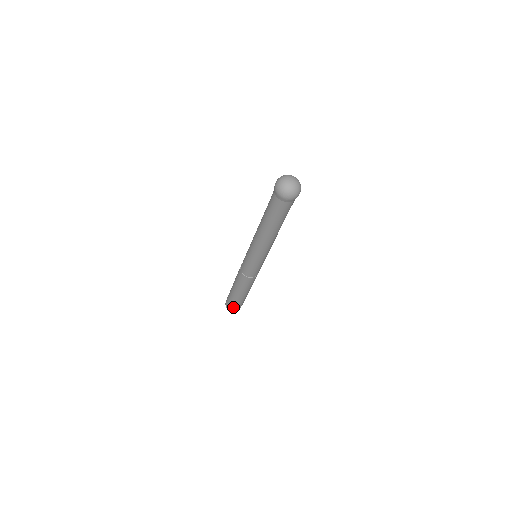
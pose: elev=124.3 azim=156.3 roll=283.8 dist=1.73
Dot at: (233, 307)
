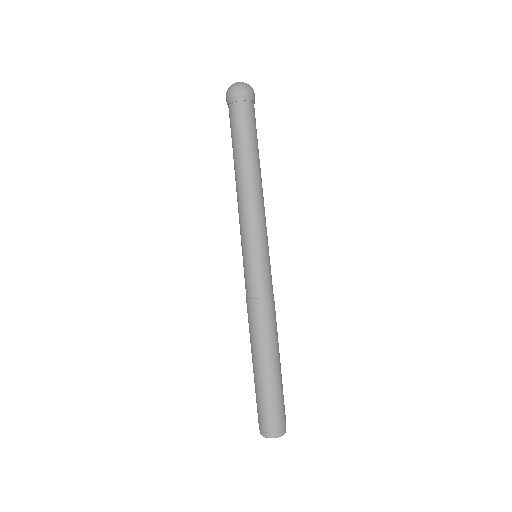
Dot at: (263, 416)
